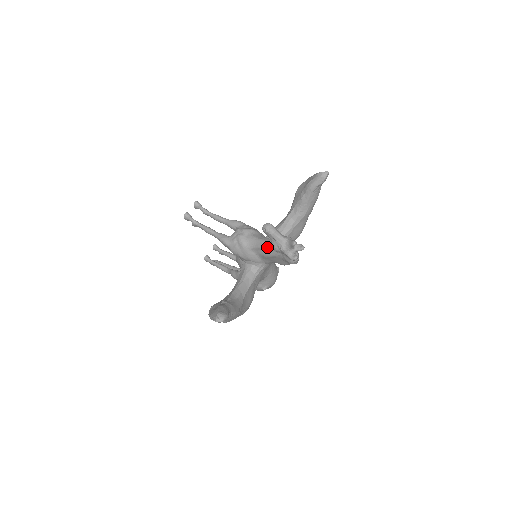
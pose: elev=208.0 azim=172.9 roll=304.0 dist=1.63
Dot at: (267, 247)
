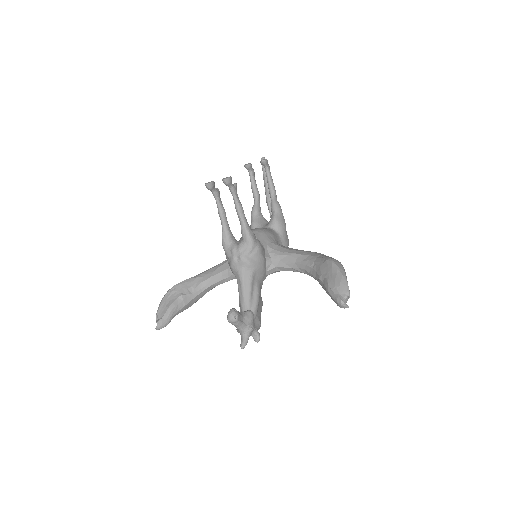
Dot at: (240, 301)
